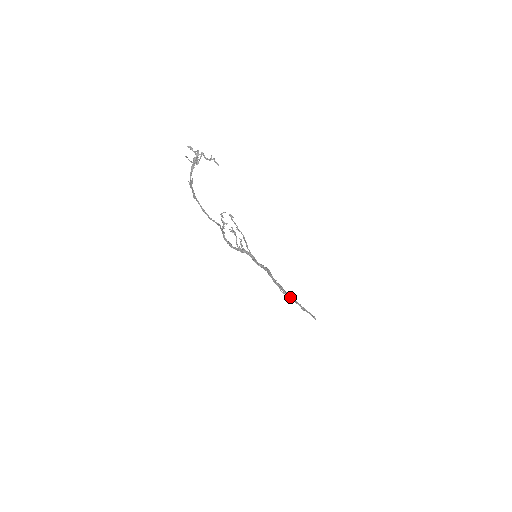
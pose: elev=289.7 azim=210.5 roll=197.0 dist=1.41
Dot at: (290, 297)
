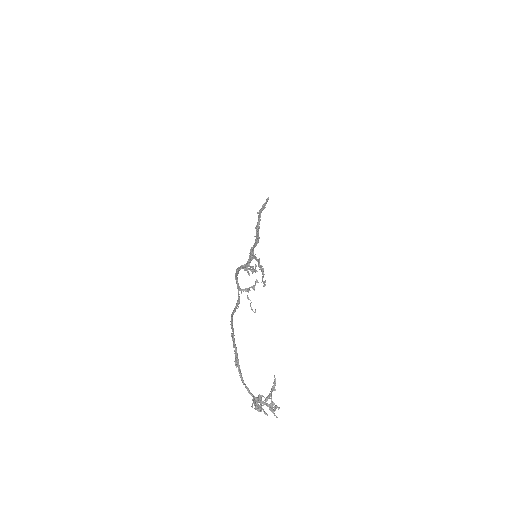
Dot at: occluded
